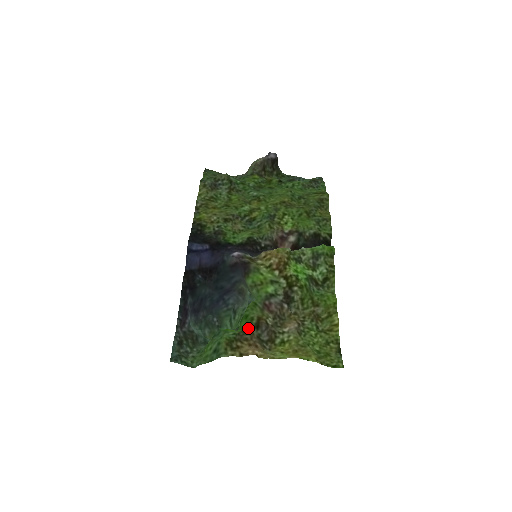
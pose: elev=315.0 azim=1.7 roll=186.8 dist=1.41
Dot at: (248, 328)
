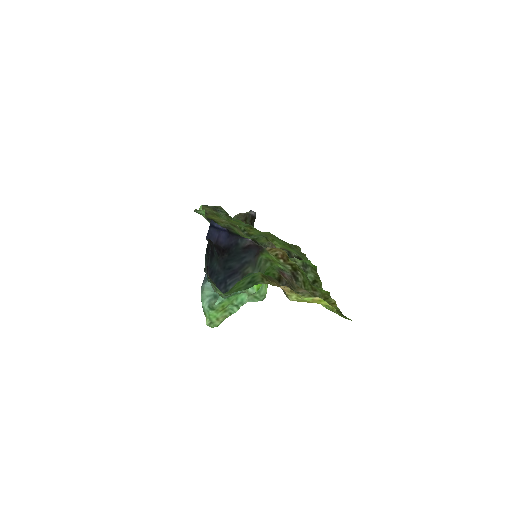
Dot at: (273, 277)
